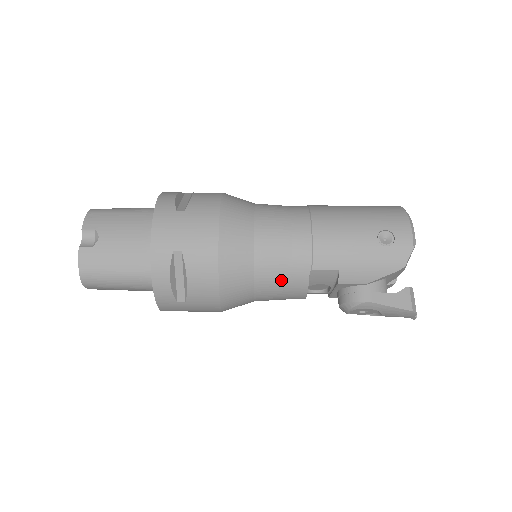
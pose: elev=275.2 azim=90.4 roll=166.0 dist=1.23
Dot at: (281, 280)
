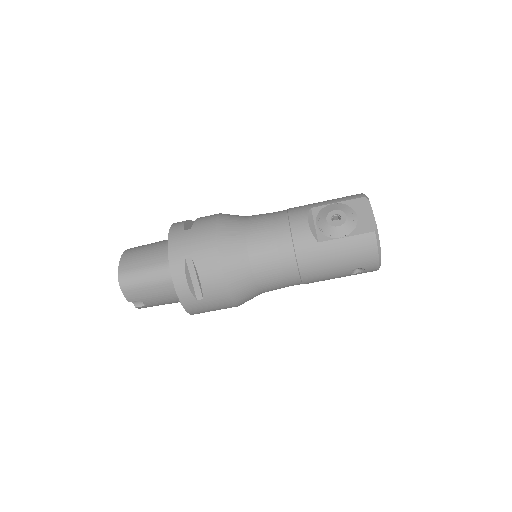
Dot at: occluded
